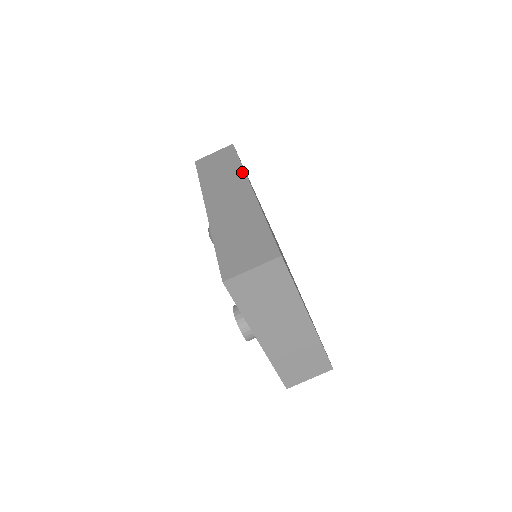
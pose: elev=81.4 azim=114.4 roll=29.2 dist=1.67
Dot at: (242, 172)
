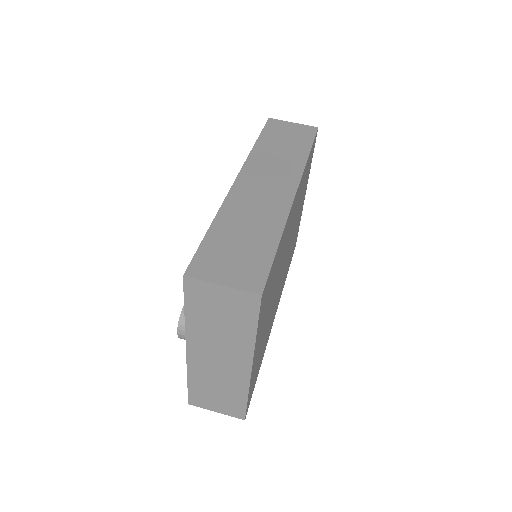
Dot at: (302, 166)
